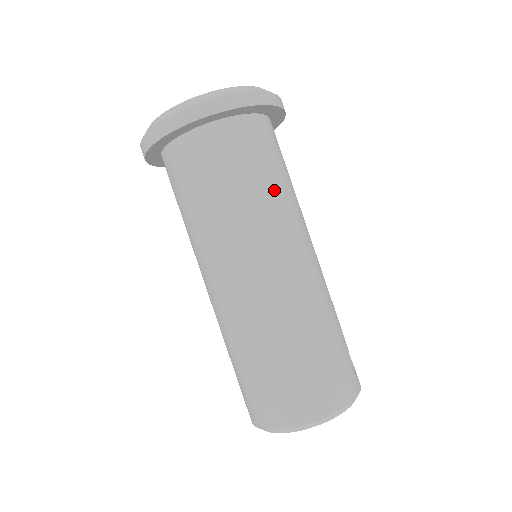
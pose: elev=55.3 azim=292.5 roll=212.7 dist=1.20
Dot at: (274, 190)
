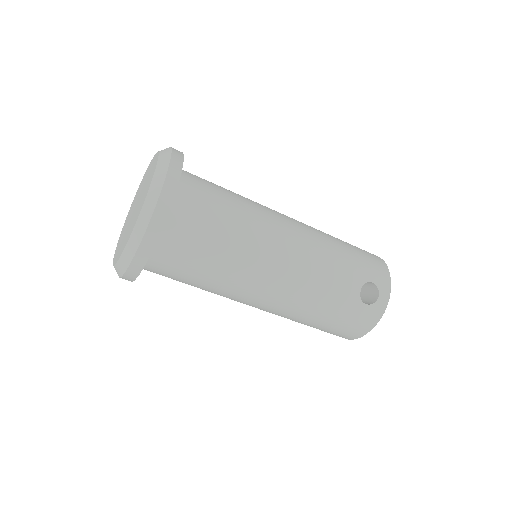
Dot at: (218, 273)
